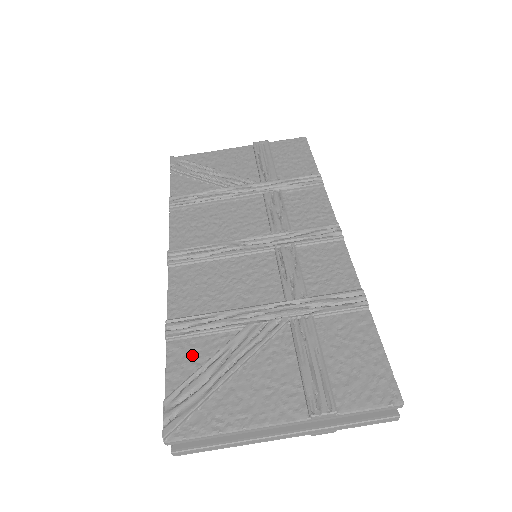
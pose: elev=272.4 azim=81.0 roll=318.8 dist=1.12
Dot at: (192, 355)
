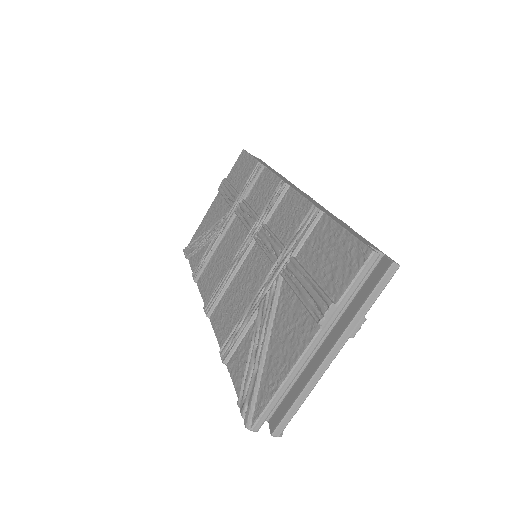
Dot at: (241, 358)
